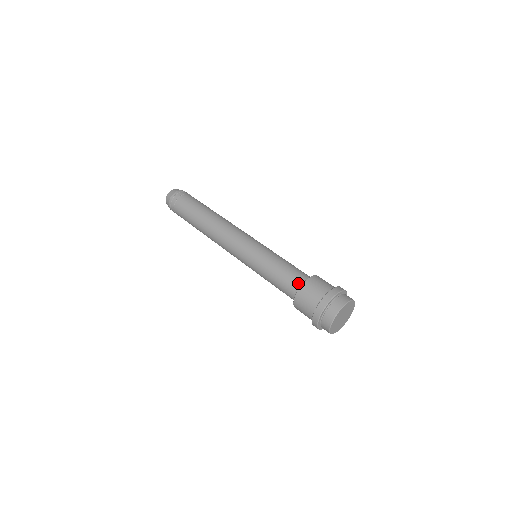
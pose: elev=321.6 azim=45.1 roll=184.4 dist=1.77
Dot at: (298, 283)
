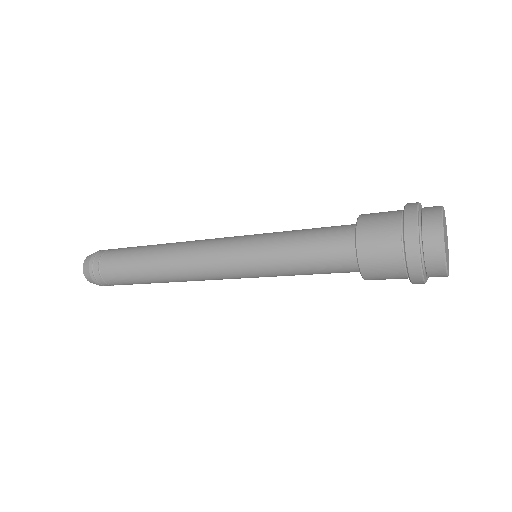
Dot at: (347, 239)
